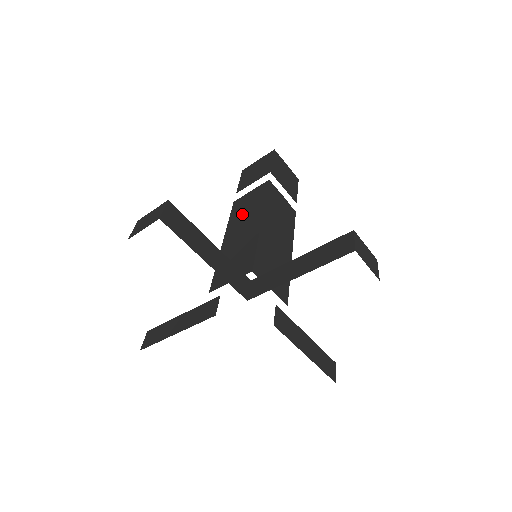
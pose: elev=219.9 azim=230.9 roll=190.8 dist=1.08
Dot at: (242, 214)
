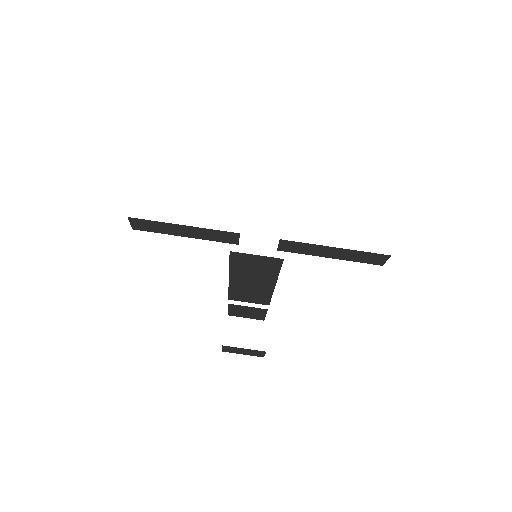
Dot at: occluded
